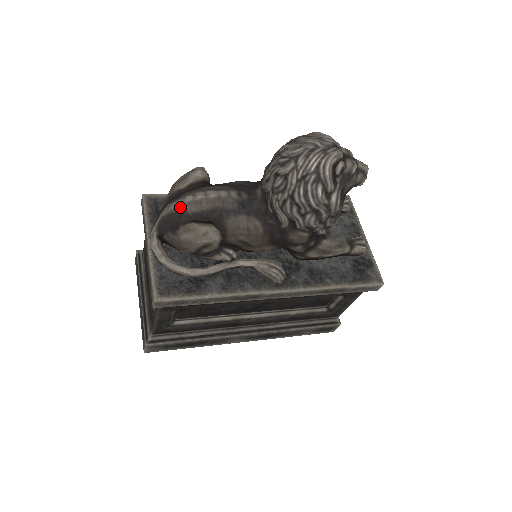
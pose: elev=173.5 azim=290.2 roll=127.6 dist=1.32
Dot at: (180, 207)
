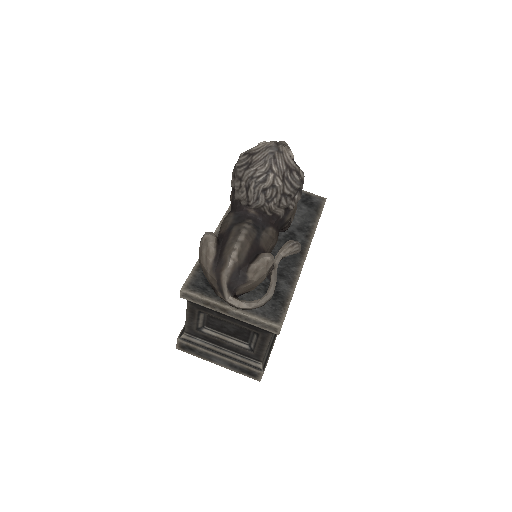
Dot at: (234, 265)
